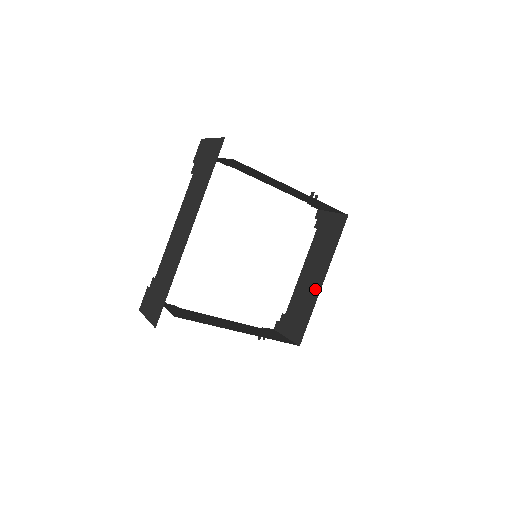
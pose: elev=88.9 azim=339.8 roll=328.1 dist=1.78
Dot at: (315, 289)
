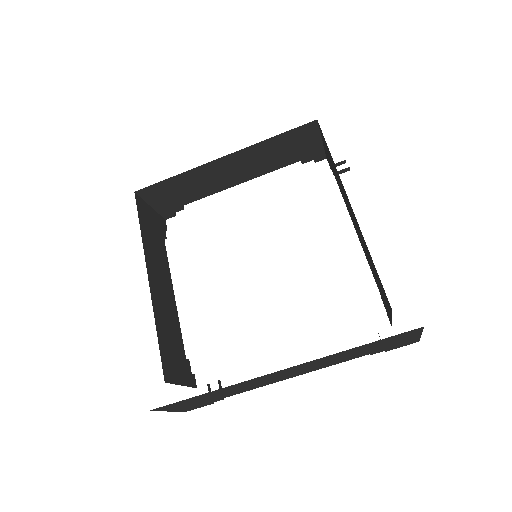
Dot at: (357, 226)
